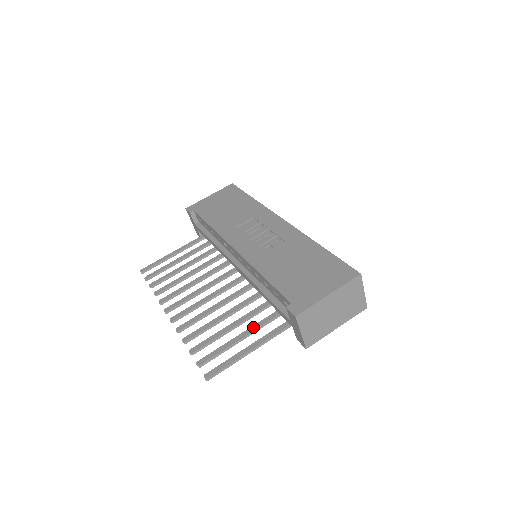
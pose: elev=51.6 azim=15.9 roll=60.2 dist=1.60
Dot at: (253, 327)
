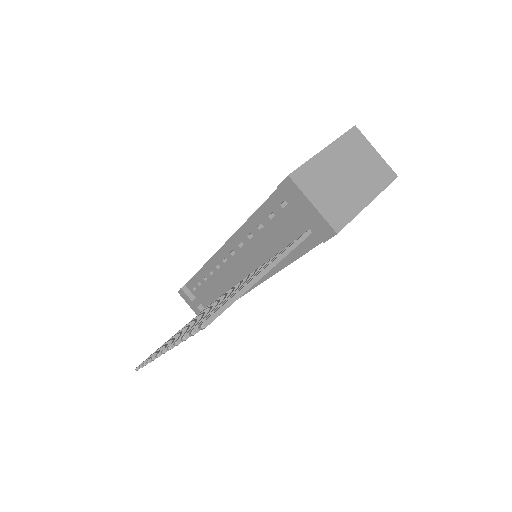
Dot at: occluded
